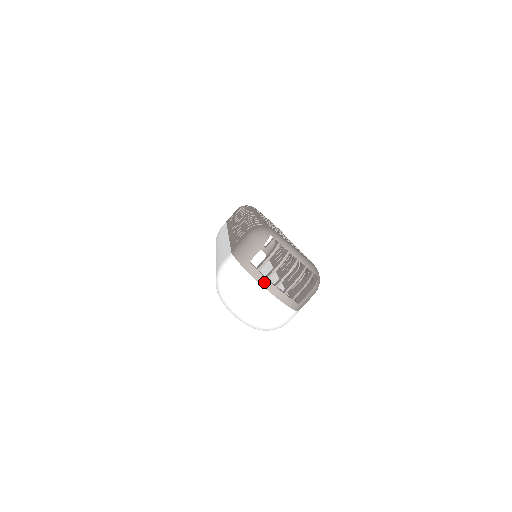
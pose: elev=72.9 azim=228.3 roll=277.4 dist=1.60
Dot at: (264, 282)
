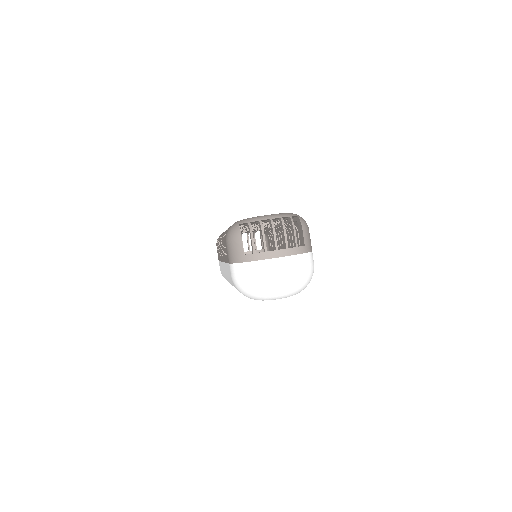
Dot at: (266, 256)
